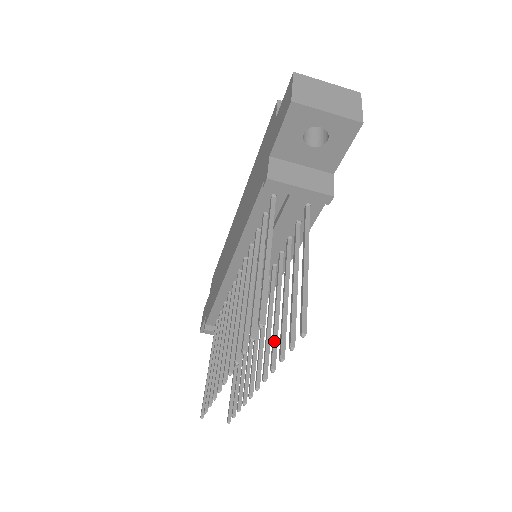
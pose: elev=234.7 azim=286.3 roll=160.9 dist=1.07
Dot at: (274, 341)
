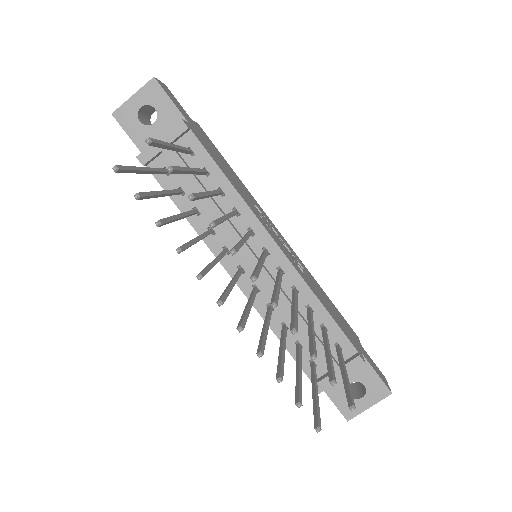
Dot at: occluded
